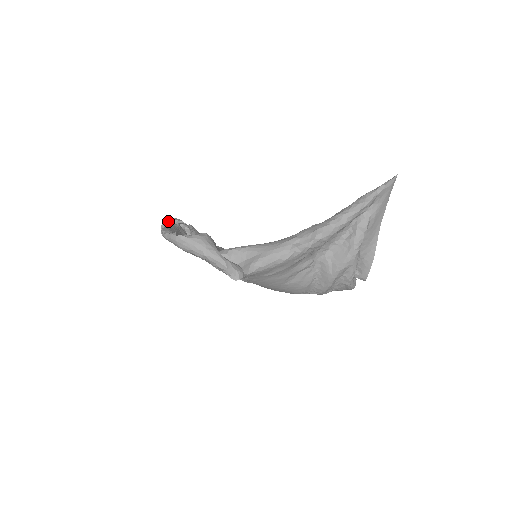
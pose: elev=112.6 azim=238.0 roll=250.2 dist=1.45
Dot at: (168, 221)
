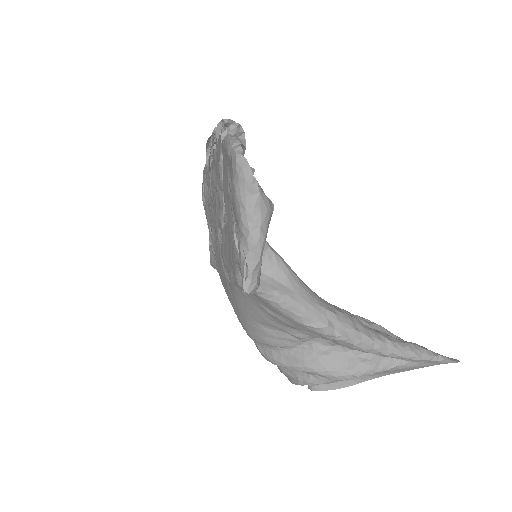
Dot at: (238, 128)
